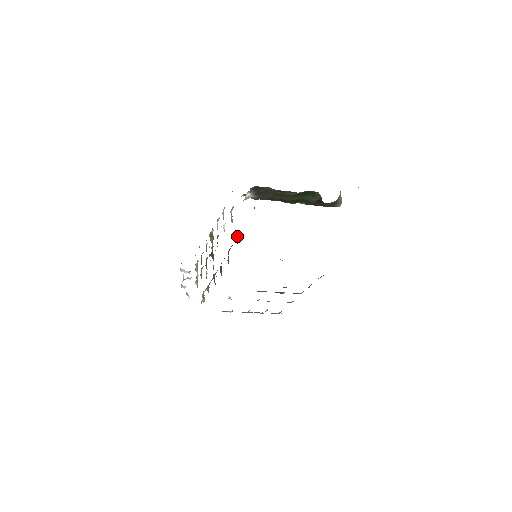
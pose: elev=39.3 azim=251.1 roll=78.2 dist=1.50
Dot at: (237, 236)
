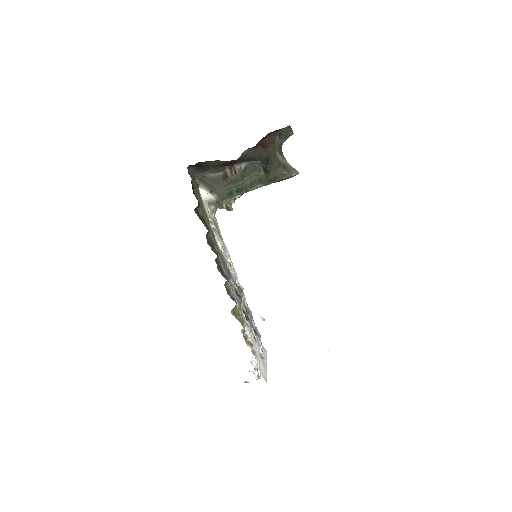
Dot at: (201, 217)
